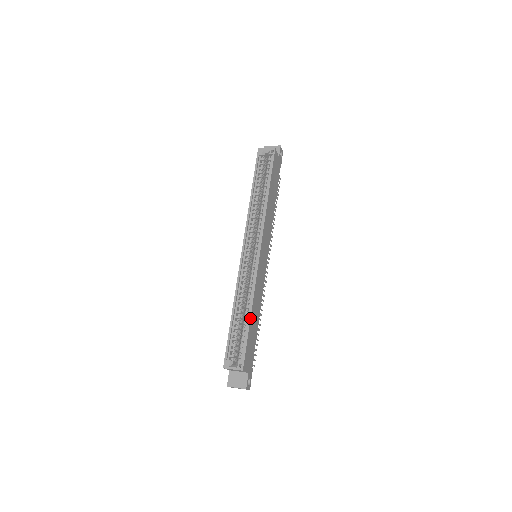
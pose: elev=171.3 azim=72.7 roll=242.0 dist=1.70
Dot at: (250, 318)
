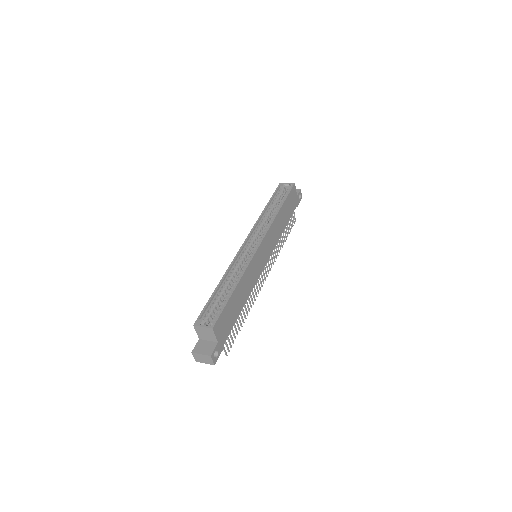
Dot at: (234, 289)
